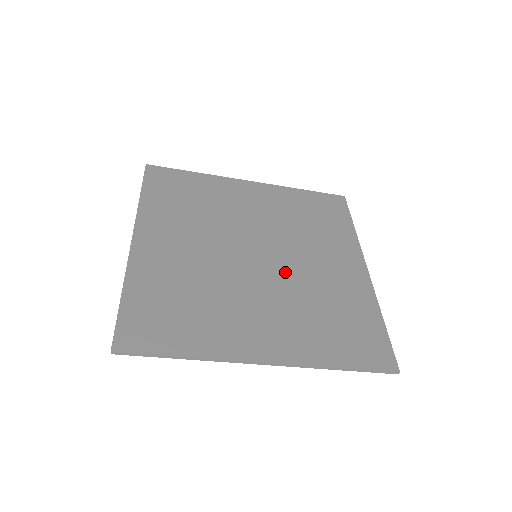
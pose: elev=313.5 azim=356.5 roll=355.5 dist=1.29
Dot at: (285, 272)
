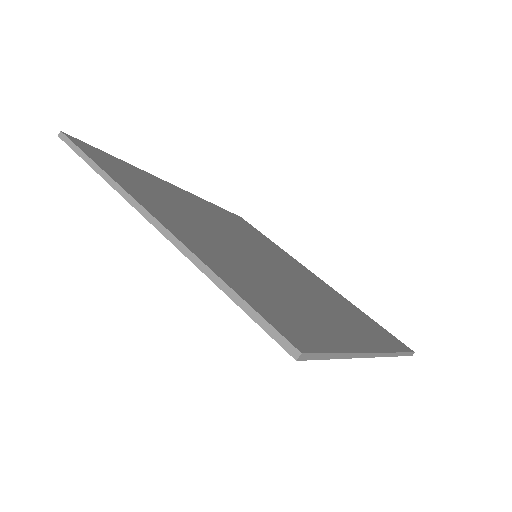
Dot at: (289, 272)
